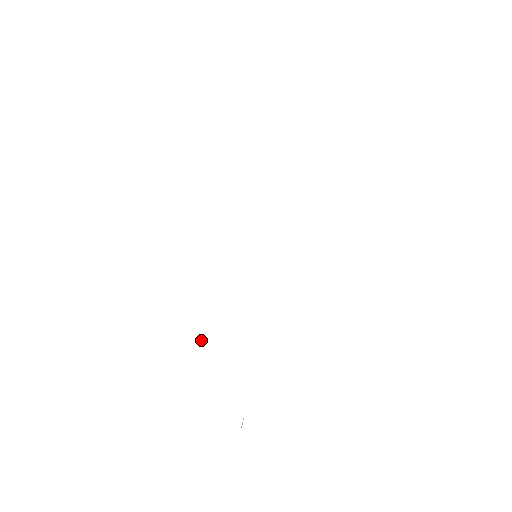
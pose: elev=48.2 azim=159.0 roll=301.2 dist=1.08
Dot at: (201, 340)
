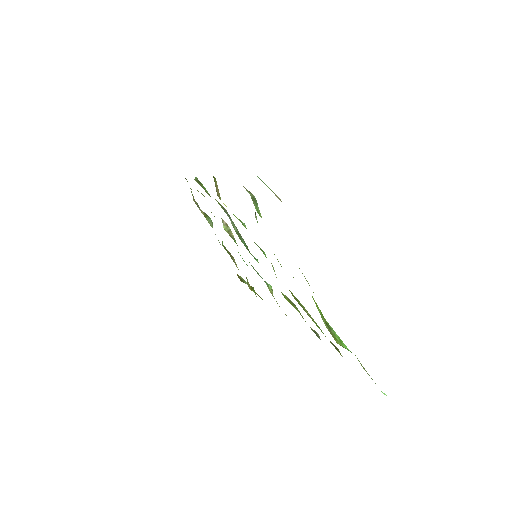
Dot at: occluded
